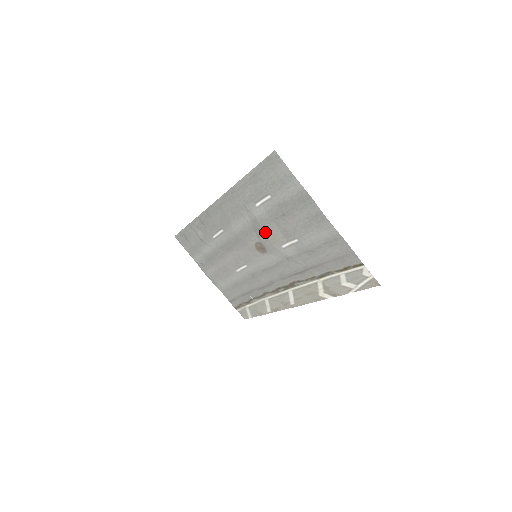
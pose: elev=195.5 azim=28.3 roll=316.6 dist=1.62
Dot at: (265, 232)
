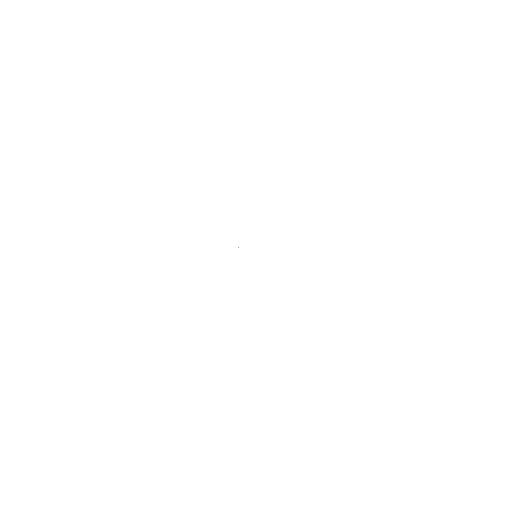
Dot at: occluded
